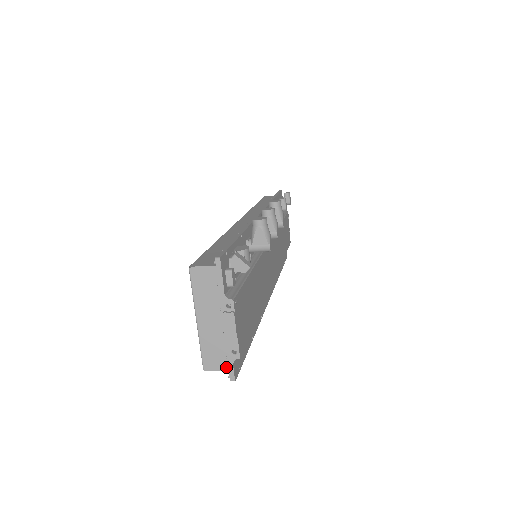
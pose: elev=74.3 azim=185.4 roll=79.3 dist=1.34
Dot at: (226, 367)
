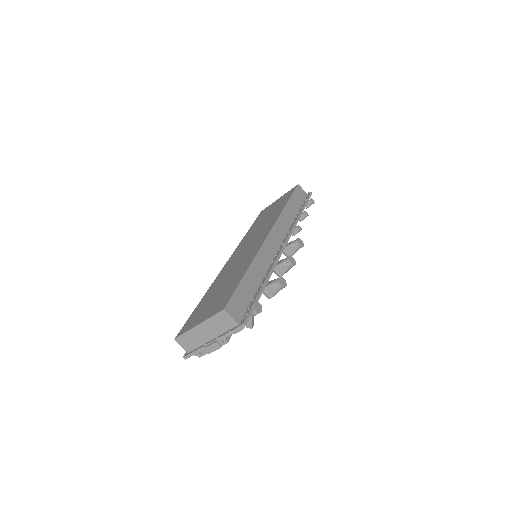
Dot at: (188, 350)
